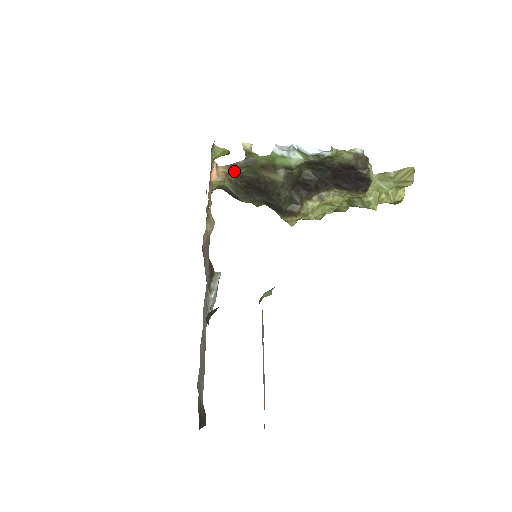
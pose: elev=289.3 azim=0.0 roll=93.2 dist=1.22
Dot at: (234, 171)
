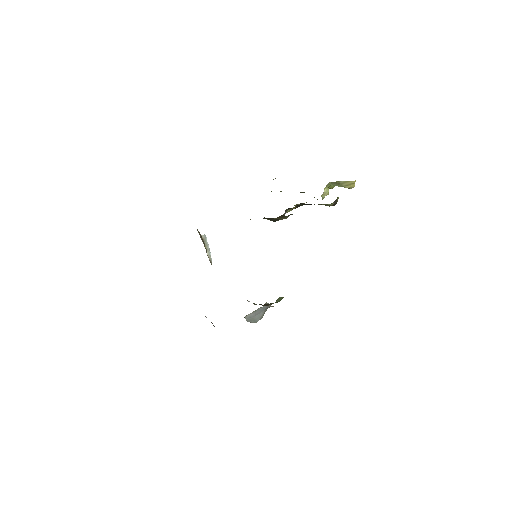
Dot at: occluded
